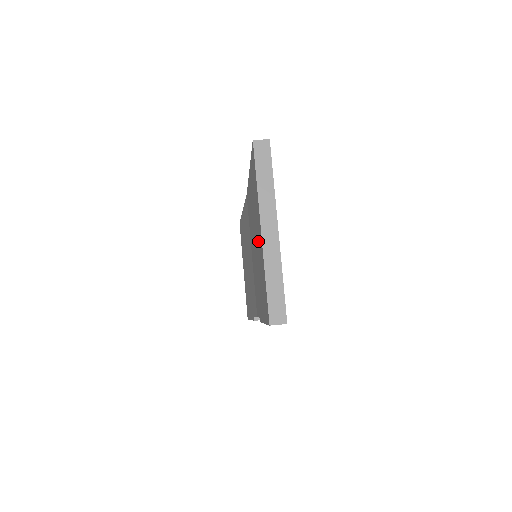
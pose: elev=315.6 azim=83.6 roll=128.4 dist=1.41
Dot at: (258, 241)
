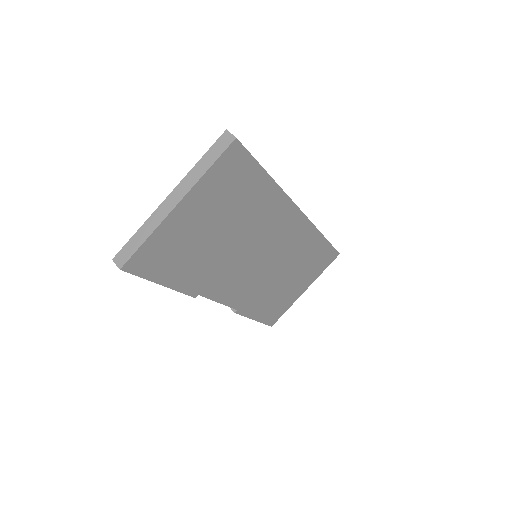
Dot at: occluded
